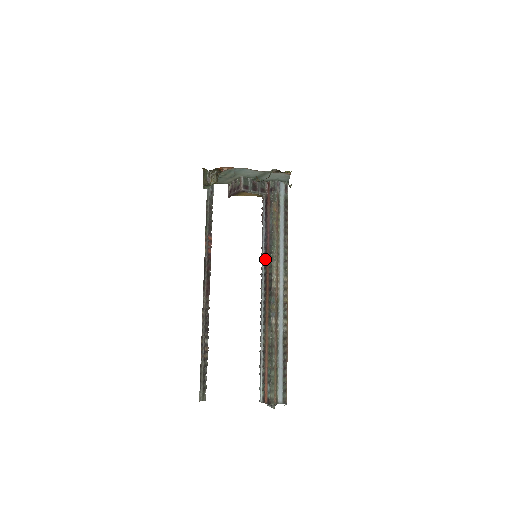
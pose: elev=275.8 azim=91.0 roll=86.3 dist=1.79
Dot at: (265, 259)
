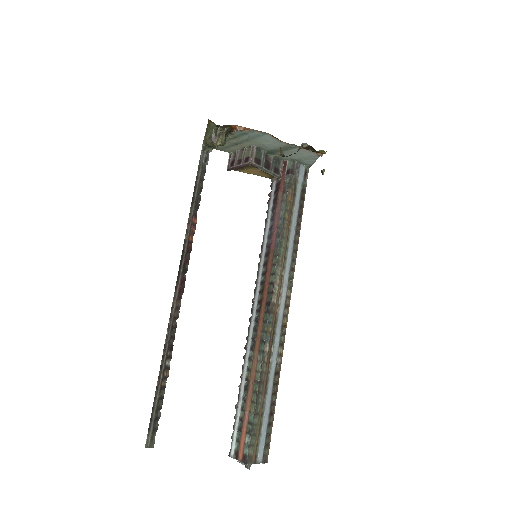
Dot at: (265, 262)
